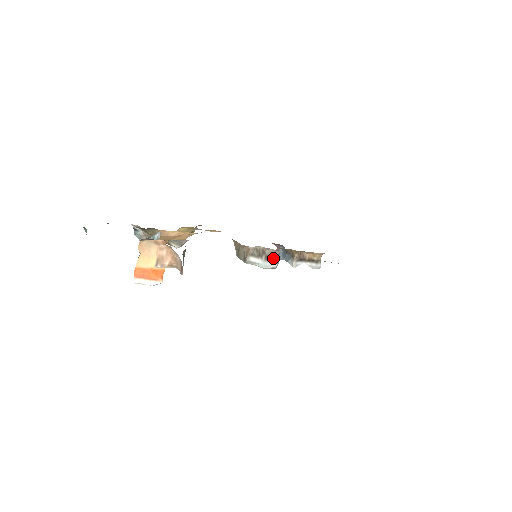
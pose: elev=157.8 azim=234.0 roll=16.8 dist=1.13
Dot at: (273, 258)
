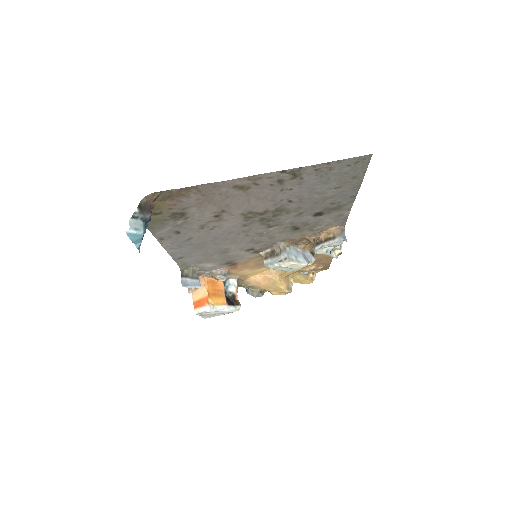
Dot at: (278, 252)
